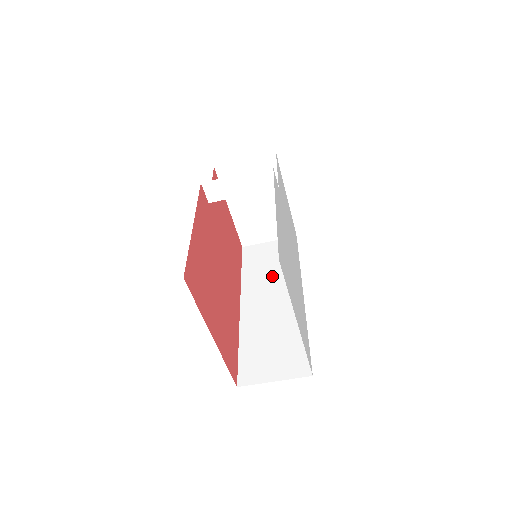
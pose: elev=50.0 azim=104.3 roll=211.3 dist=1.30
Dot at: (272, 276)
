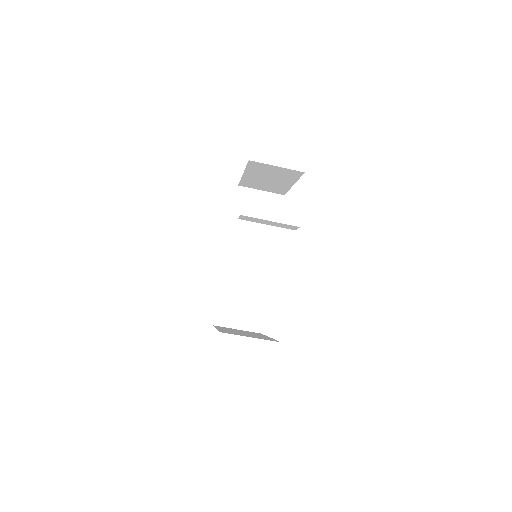
Dot at: (255, 233)
